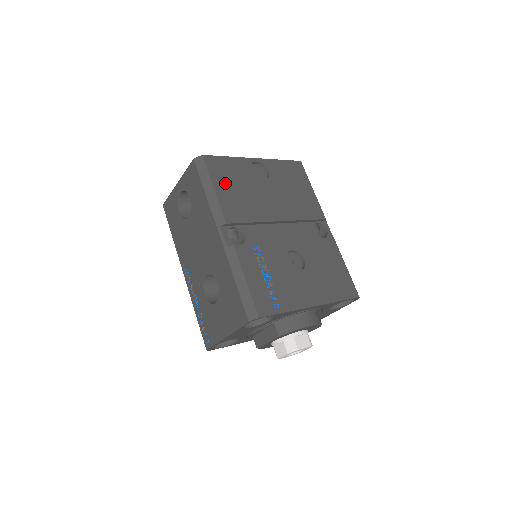
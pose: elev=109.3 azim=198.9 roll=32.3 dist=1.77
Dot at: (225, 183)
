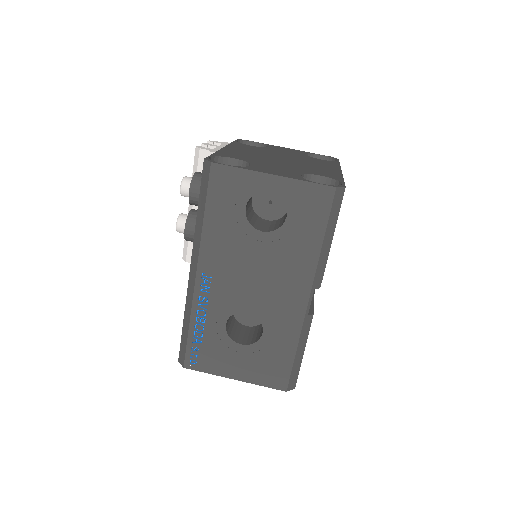
Dot at: occluded
